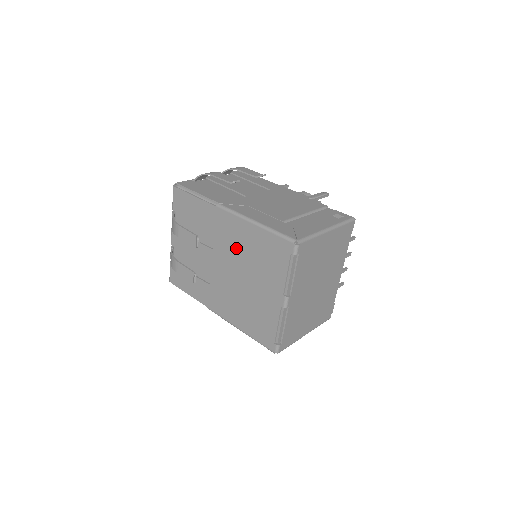
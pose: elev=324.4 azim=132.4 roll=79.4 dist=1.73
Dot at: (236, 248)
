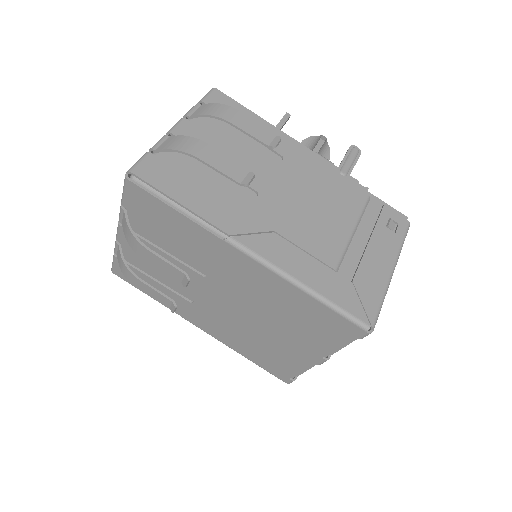
Dot at: (253, 295)
